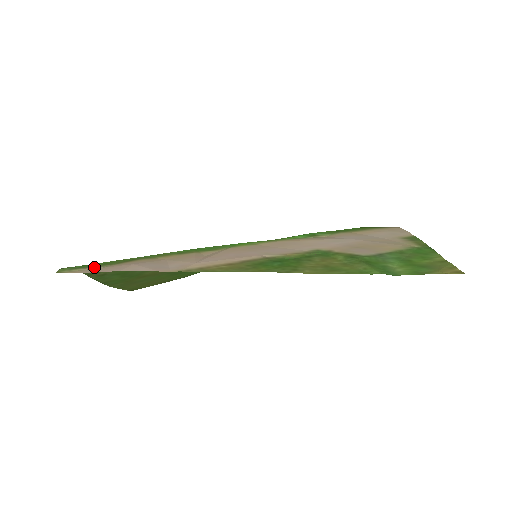
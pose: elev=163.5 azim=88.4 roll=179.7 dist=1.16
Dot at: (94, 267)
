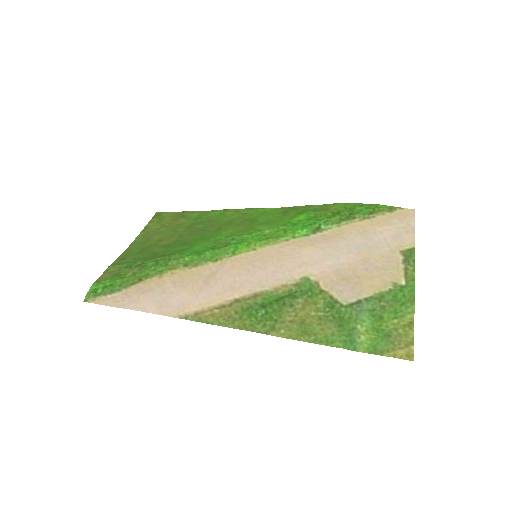
Dot at: (113, 293)
